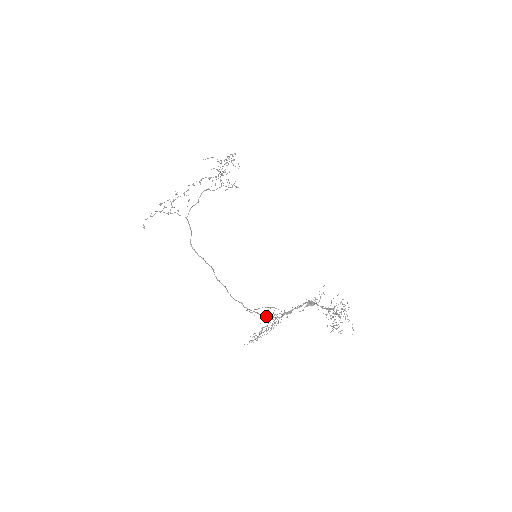
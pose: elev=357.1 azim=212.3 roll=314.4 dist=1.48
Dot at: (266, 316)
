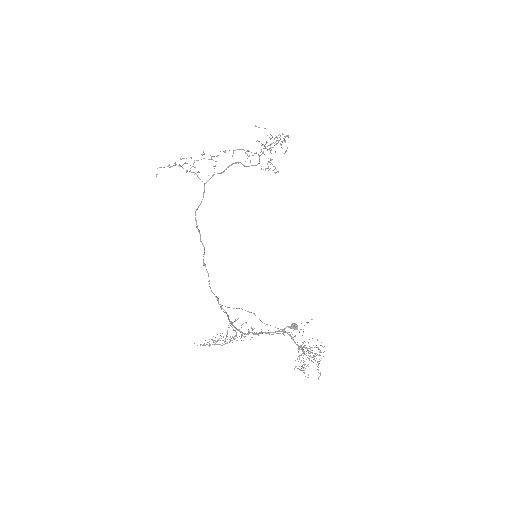
Dot at: (233, 325)
